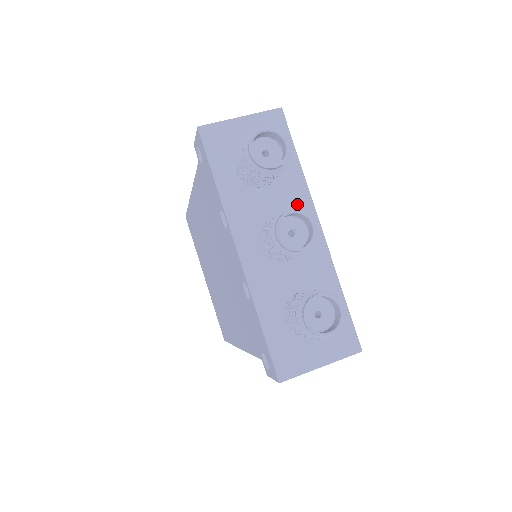
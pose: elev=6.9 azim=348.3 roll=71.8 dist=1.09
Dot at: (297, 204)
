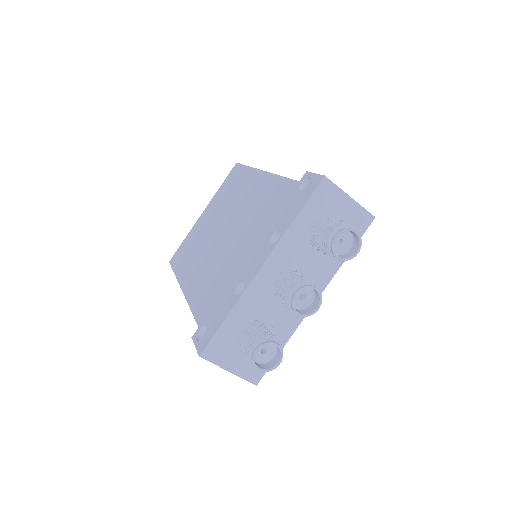
Dot at: (319, 277)
